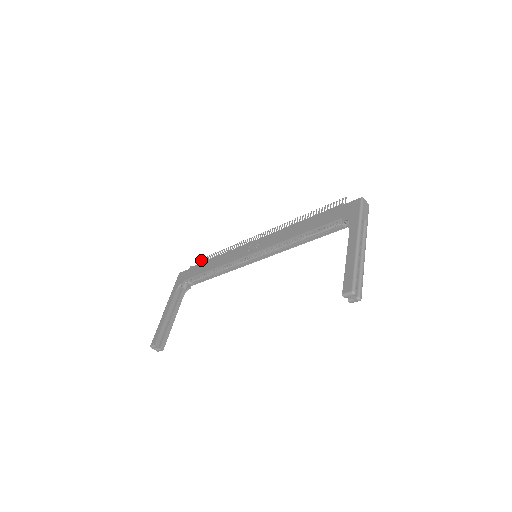
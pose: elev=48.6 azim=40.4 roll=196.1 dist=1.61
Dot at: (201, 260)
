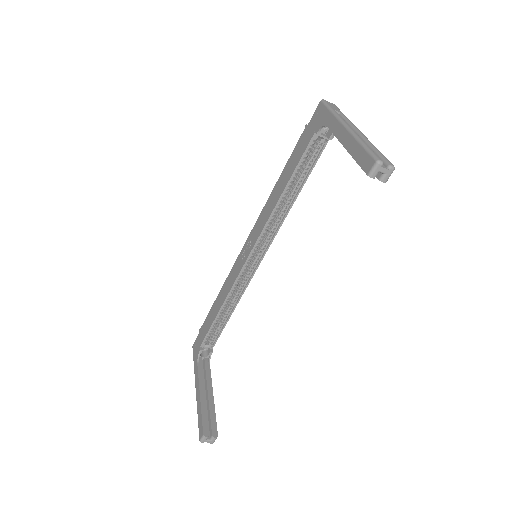
Dot at: occluded
